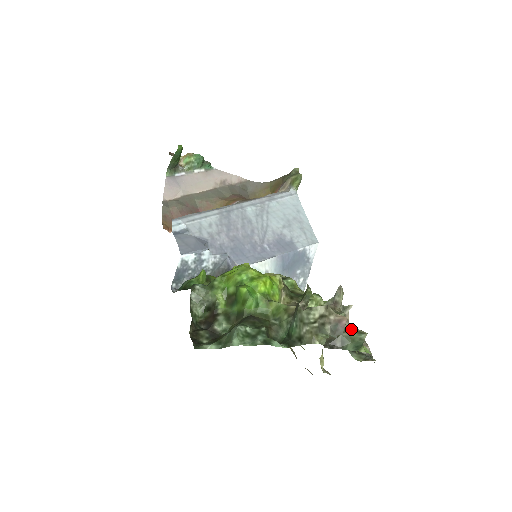
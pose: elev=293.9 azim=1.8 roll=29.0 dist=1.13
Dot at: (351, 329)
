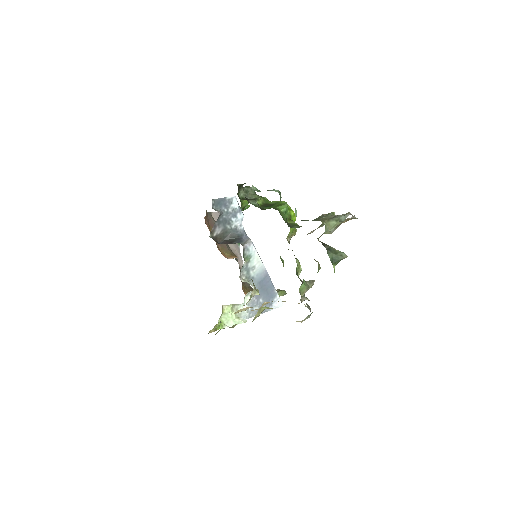
Dot at: (338, 250)
